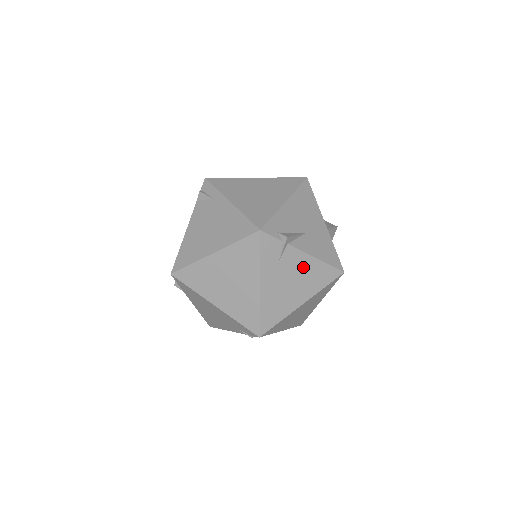
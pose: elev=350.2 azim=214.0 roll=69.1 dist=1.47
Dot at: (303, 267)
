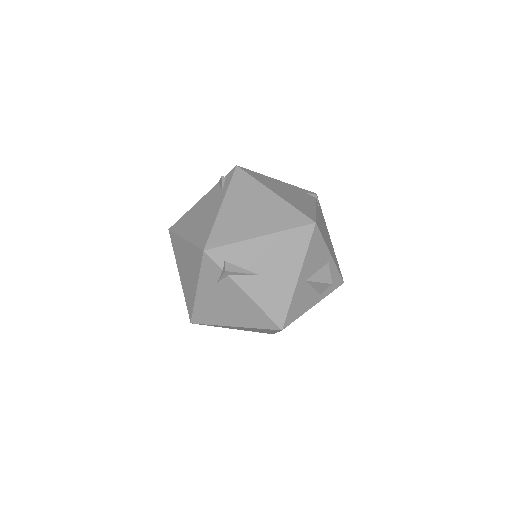
Dot at: (240, 301)
